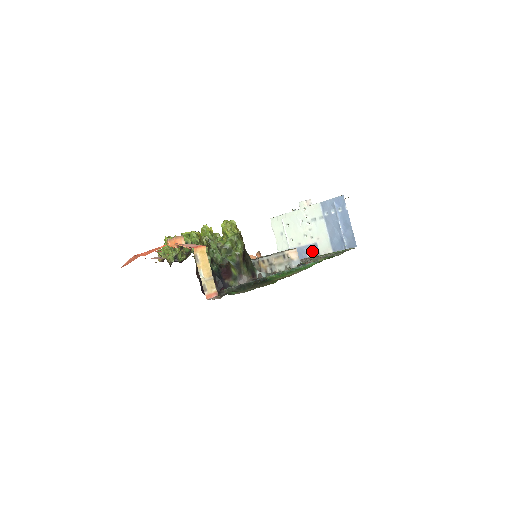
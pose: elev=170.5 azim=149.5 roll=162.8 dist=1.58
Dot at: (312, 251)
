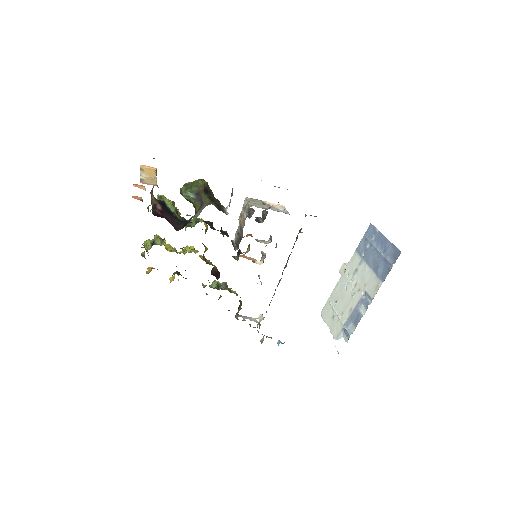
Dot at: (364, 304)
